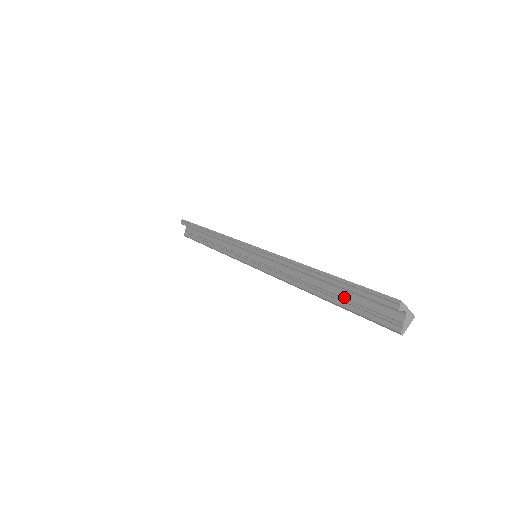
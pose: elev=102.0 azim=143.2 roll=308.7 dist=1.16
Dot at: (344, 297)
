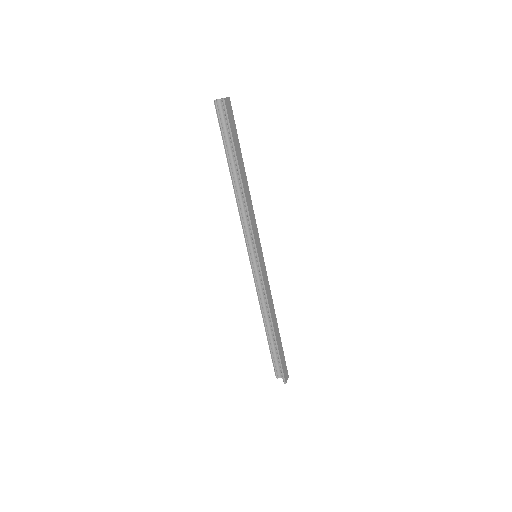
Dot at: (232, 150)
